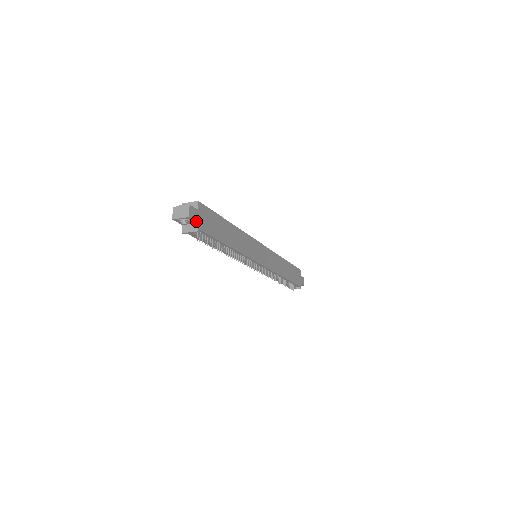
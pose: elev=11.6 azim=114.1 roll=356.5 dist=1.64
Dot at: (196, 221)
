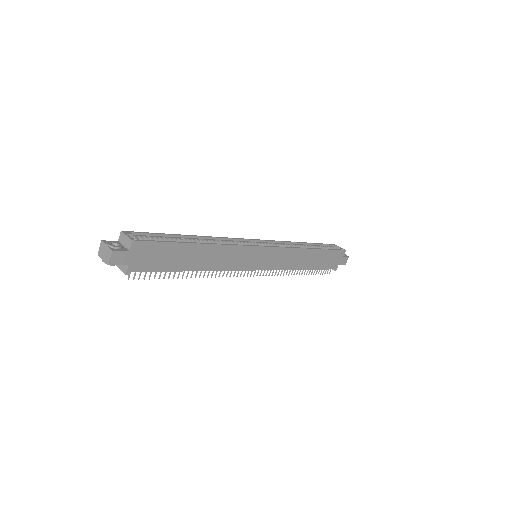
Dot at: (124, 265)
